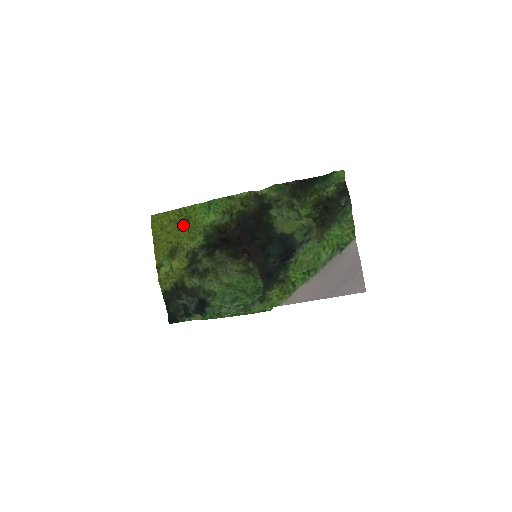
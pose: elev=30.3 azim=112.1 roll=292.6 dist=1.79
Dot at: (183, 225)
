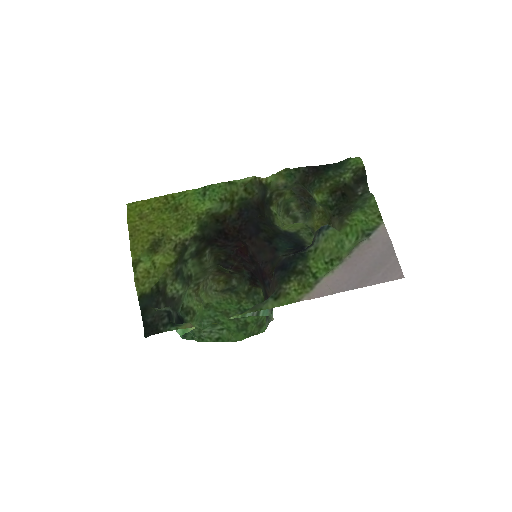
Dot at: (170, 214)
